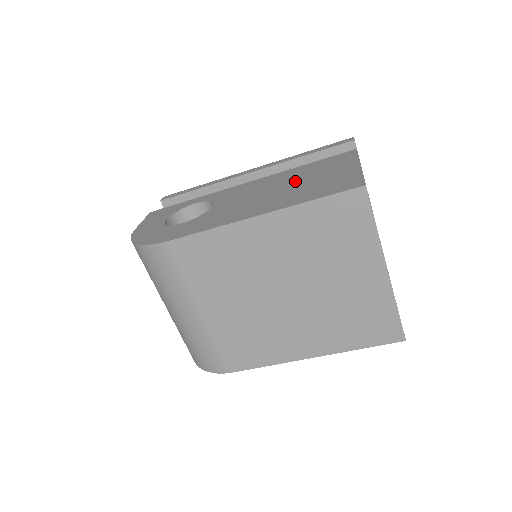
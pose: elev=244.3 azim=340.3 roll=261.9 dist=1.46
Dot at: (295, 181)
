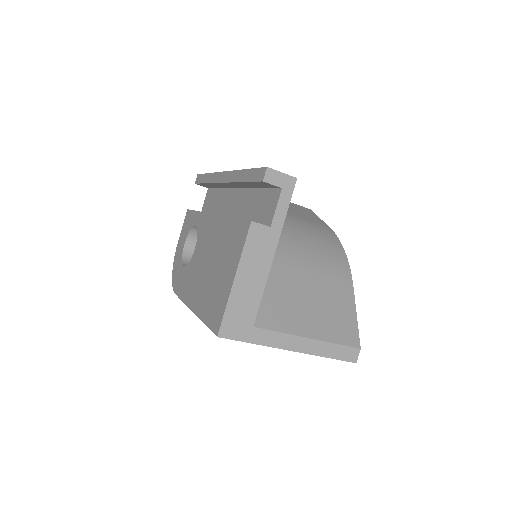
Dot at: (216, 260)
